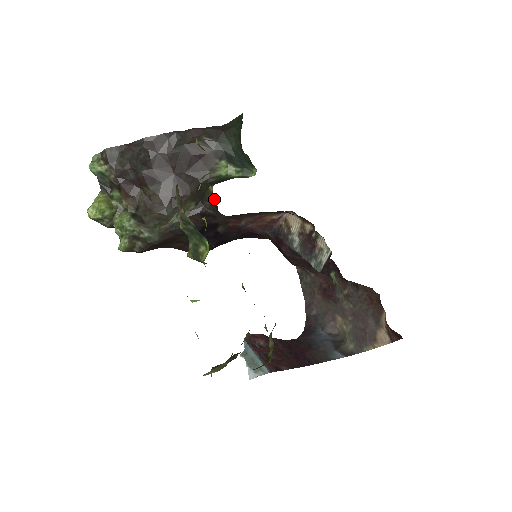
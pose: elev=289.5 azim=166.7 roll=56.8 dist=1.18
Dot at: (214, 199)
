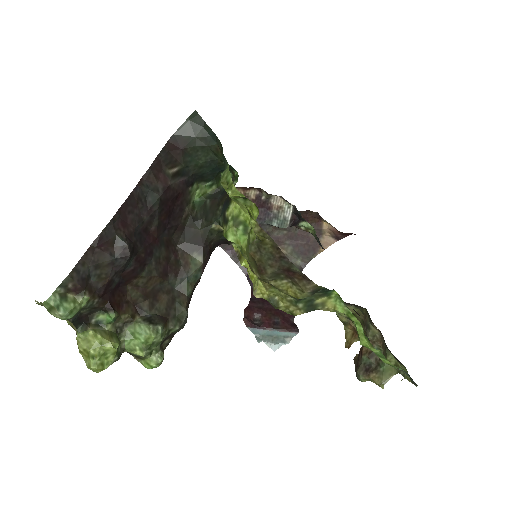
Dot at: (221, 235)
